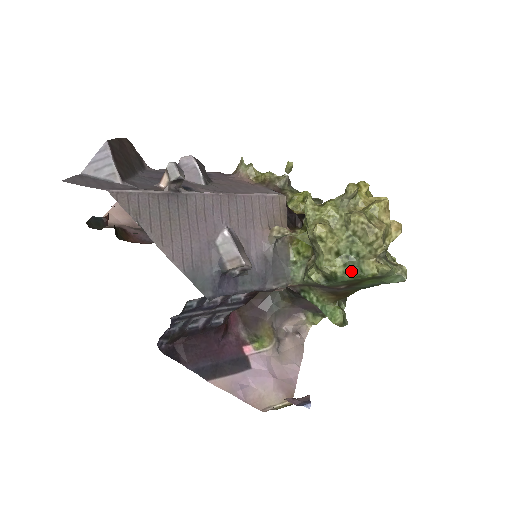
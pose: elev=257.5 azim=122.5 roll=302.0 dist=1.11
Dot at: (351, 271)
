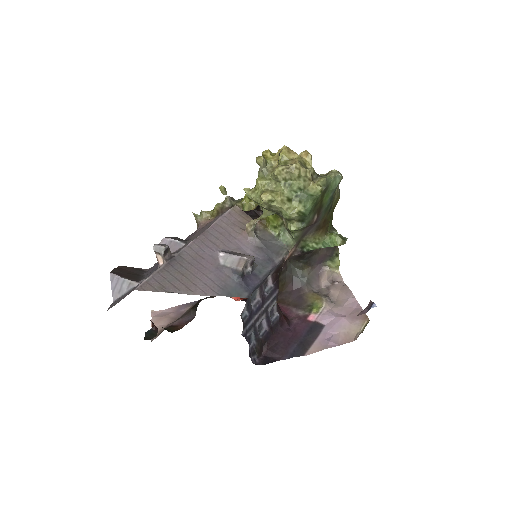
Dot at: (307, 202)
